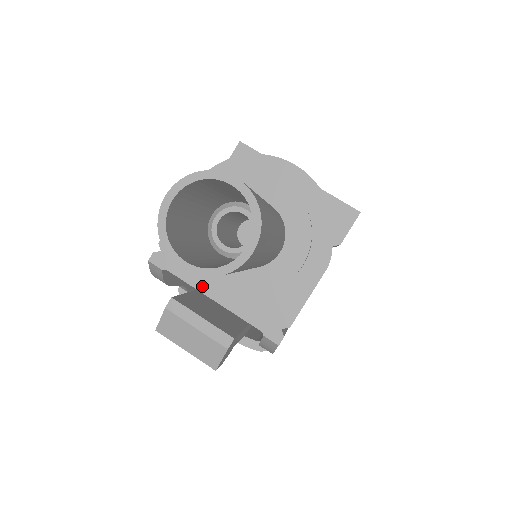
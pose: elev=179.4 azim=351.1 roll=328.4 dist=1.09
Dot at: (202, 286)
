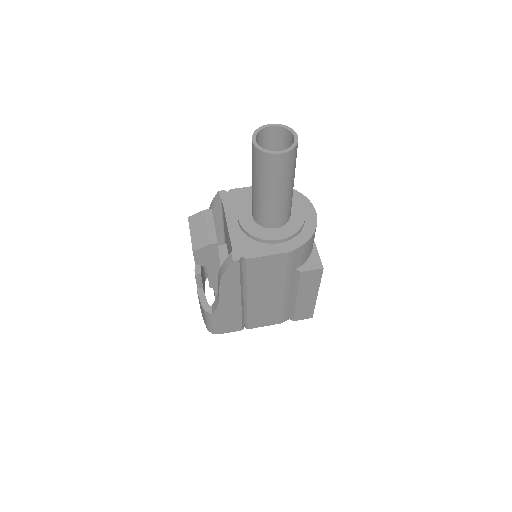
Dot at: (229, 216)
